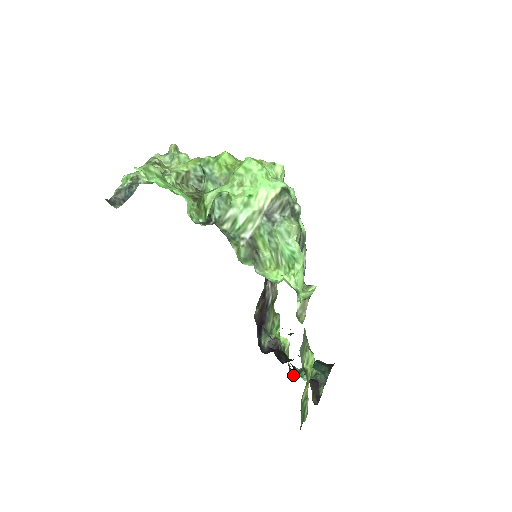
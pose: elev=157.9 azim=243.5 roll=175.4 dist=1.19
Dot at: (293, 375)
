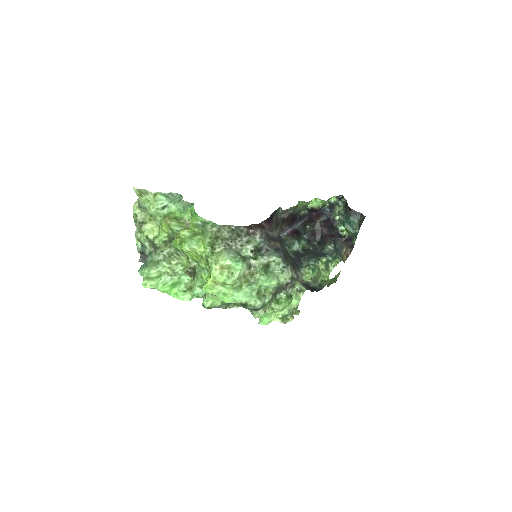
Dot at: (340, 202)
